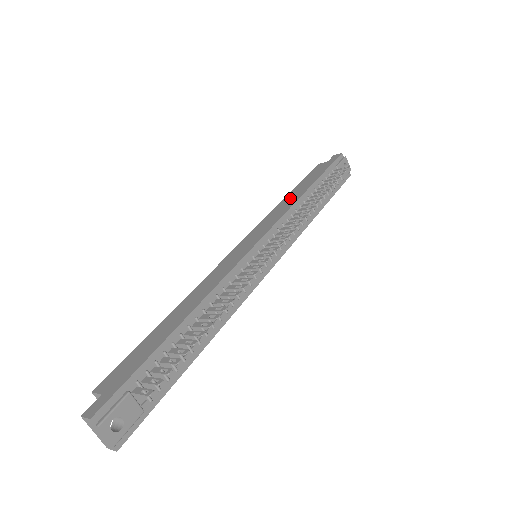
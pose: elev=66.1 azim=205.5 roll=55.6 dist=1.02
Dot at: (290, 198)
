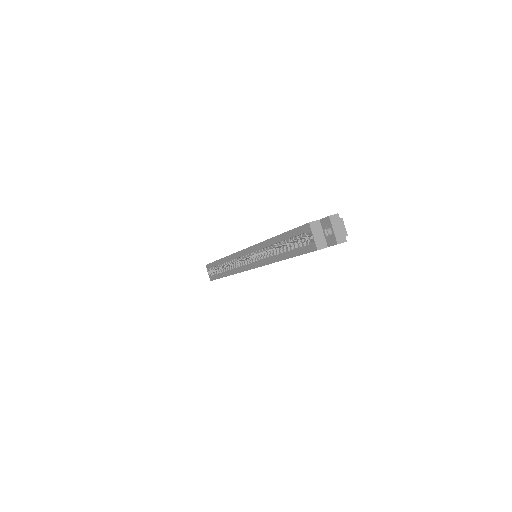
Dot at: occluded
